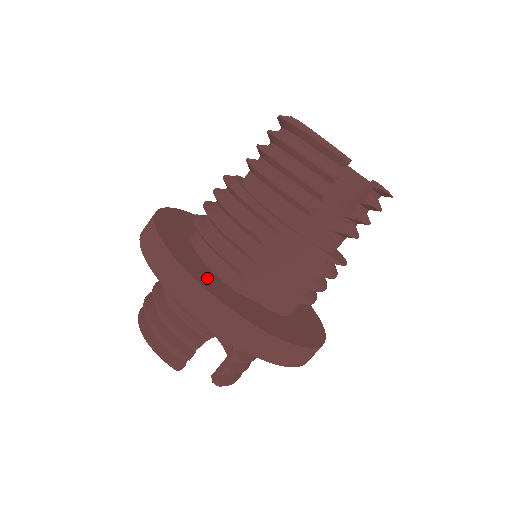
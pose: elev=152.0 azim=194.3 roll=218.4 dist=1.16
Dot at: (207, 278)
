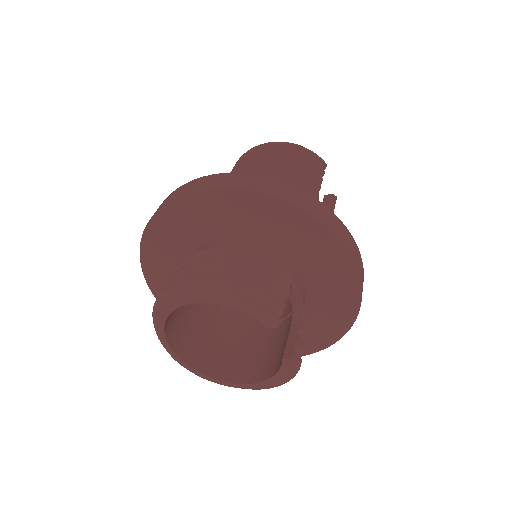
Dot at: occluded
